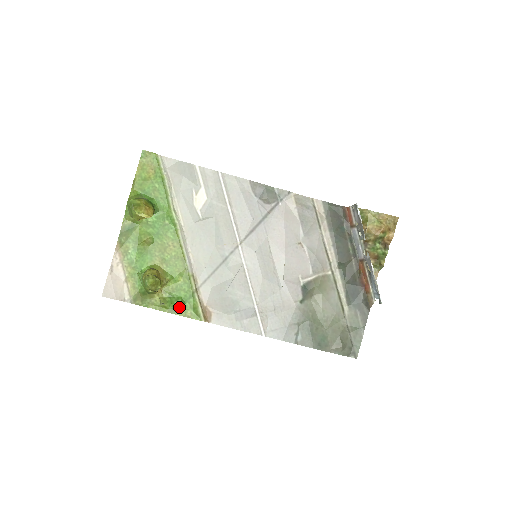
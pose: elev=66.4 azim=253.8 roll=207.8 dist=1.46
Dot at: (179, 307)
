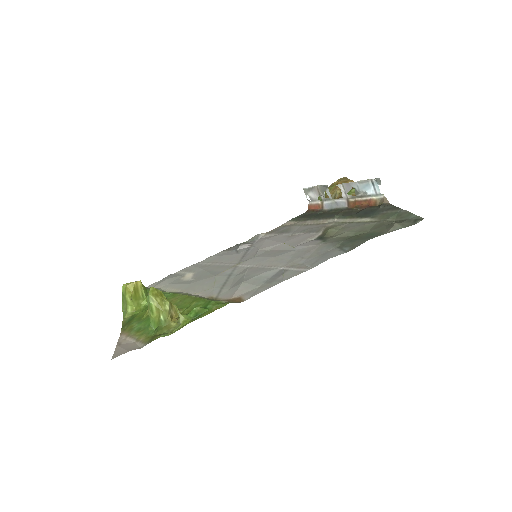
Dot at: (200, 310)
